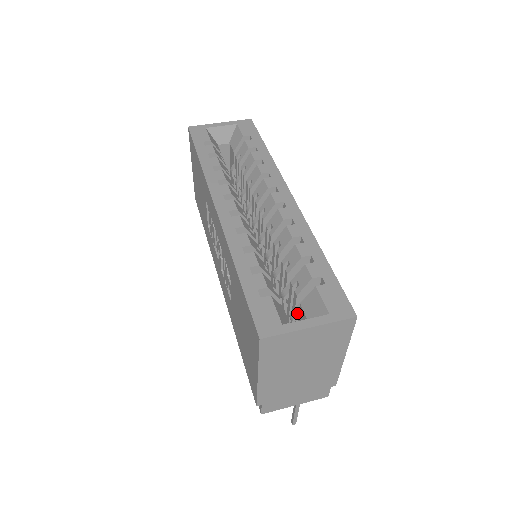
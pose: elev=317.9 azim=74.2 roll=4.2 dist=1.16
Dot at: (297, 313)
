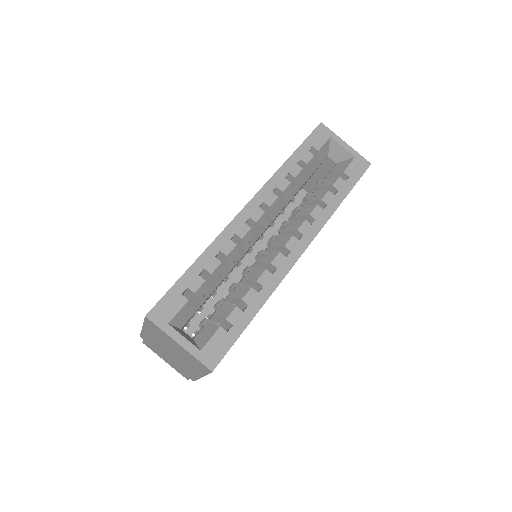
Dot at: (205, 323)
